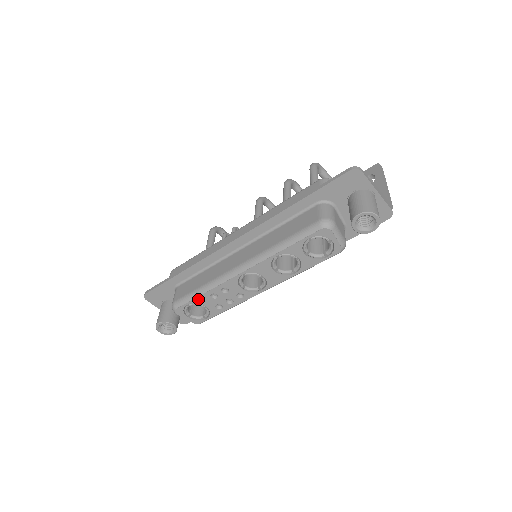
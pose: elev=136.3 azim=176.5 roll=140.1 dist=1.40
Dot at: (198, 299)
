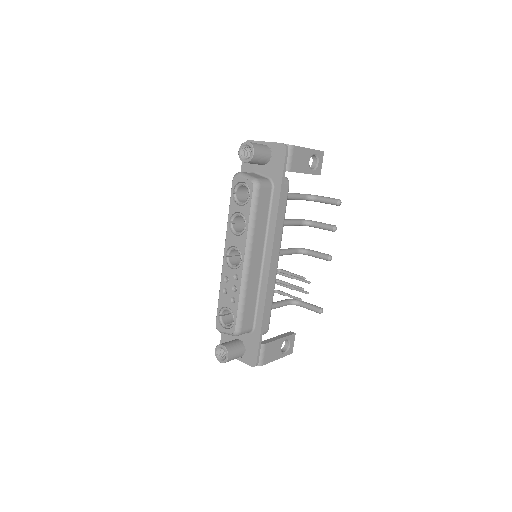
Dot at: (220, 303)
